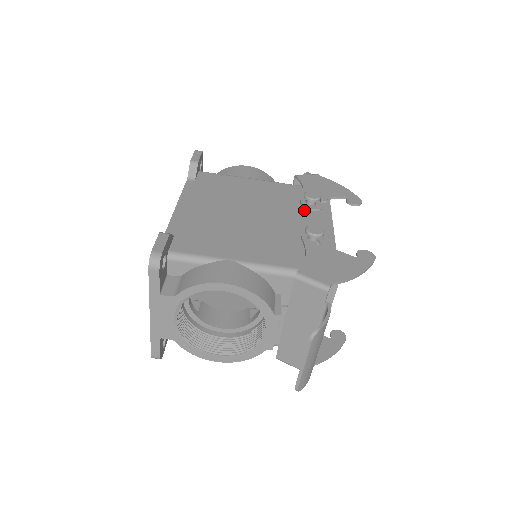
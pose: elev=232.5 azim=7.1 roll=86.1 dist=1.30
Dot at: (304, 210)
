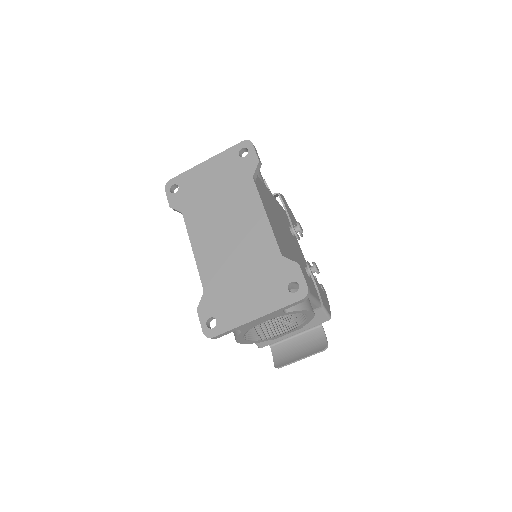
Dot at: (293, 235)
